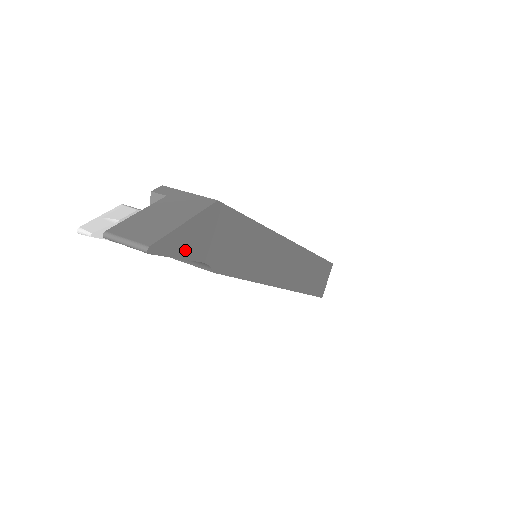
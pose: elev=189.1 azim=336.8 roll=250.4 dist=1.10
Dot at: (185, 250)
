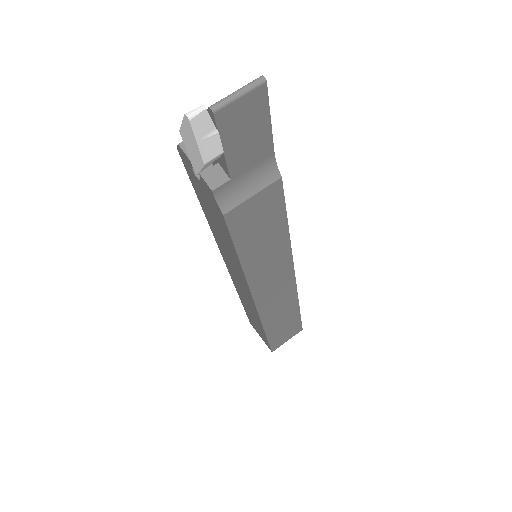
Dot at: occluded
